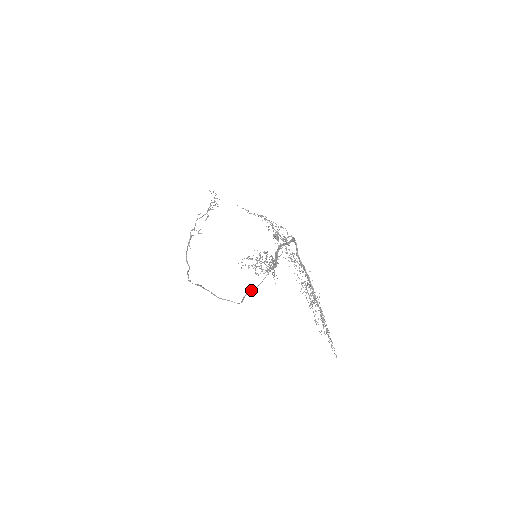
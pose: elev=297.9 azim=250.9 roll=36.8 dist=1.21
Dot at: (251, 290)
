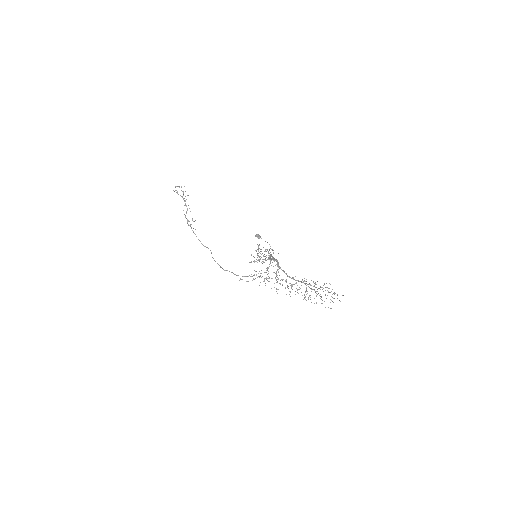
Dot at: (267, 270)
